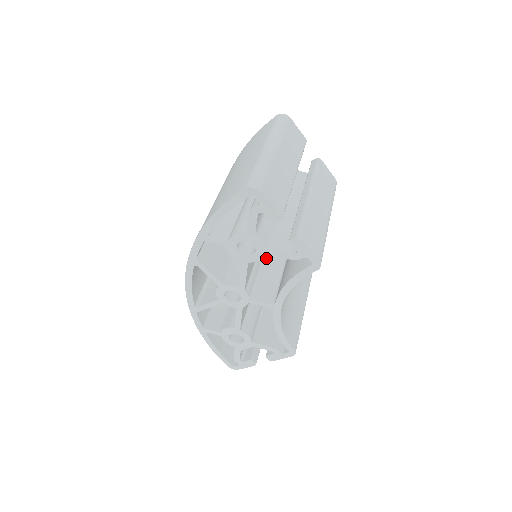
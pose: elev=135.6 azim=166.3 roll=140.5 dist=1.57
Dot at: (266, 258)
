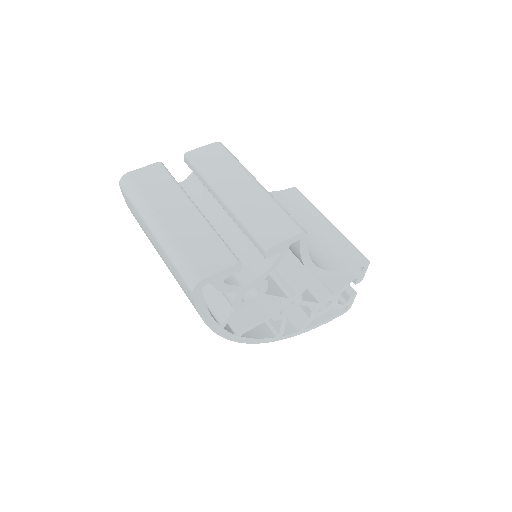
Dot at: occluded
